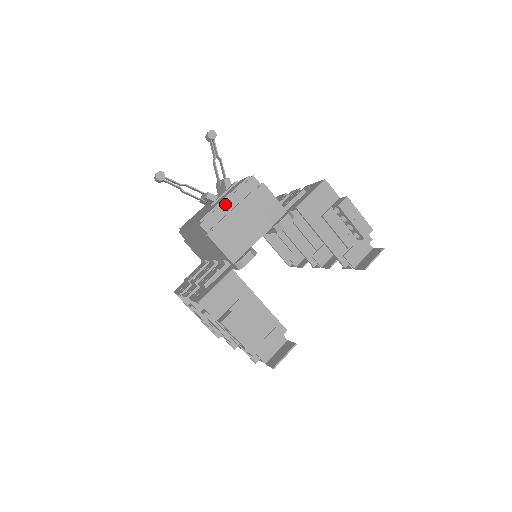
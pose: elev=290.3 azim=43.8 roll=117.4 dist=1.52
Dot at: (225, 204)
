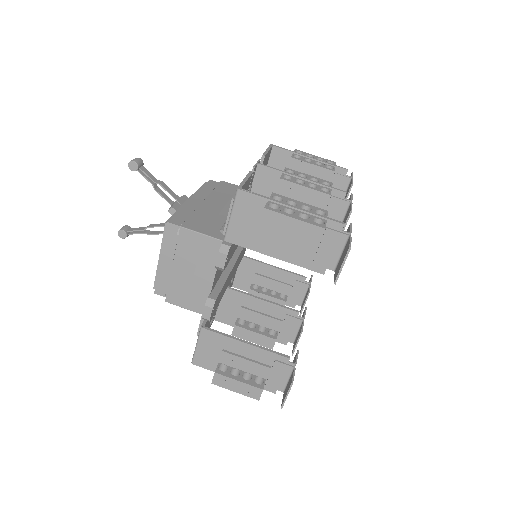
Dot at: (162, 264)
